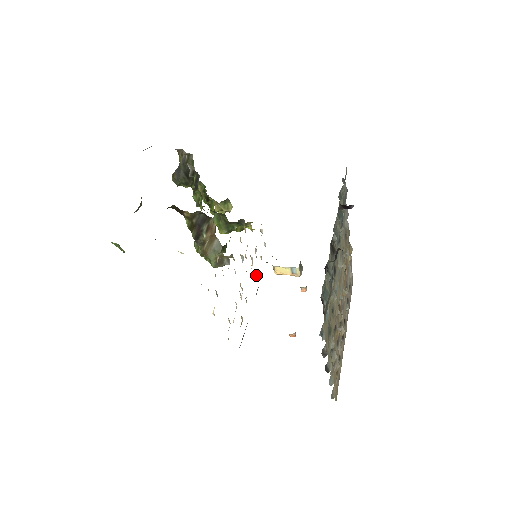
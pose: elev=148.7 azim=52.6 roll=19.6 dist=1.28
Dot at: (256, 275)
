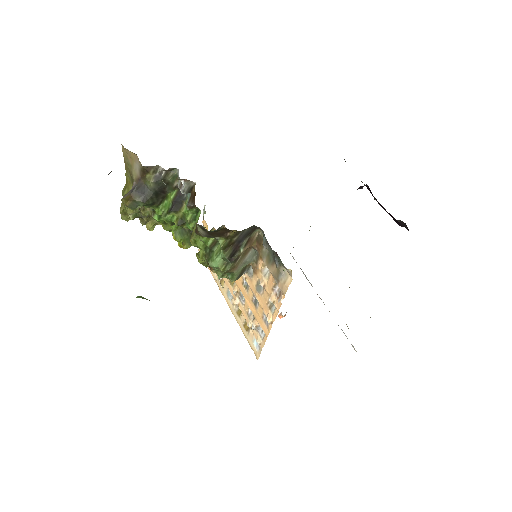
Dot at: occluded
